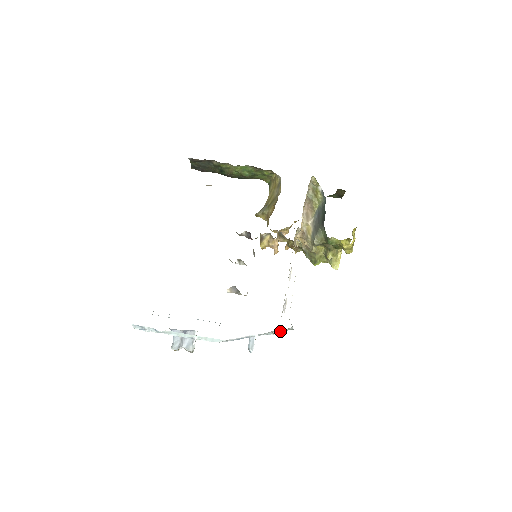
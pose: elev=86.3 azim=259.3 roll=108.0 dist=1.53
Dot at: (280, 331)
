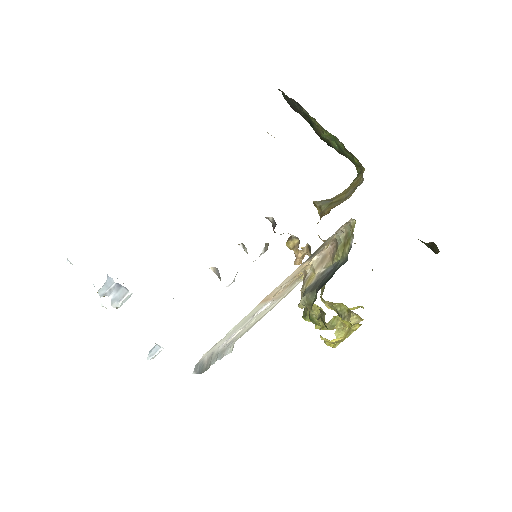
Dot at: occluded
